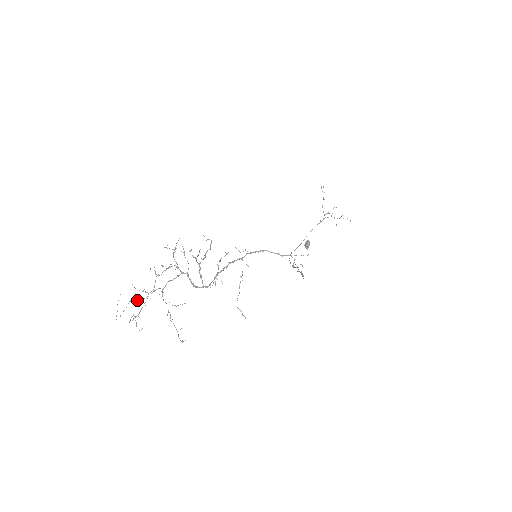
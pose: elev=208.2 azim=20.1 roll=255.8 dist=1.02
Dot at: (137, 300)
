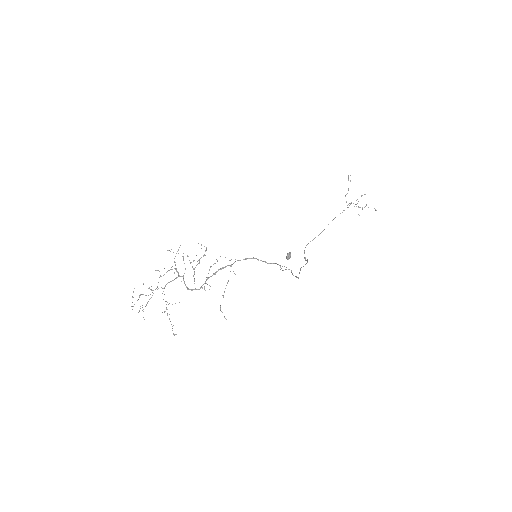
Dot at: occluded
